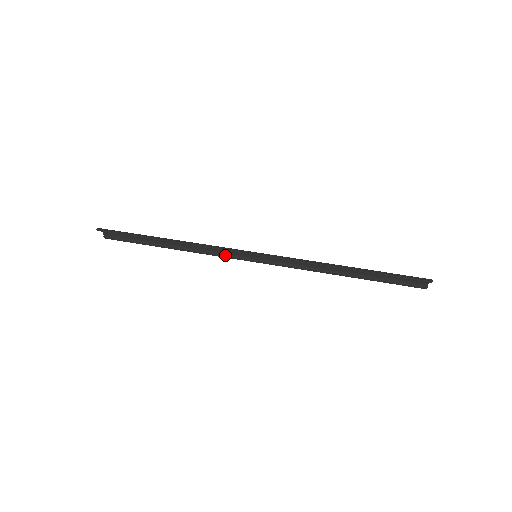
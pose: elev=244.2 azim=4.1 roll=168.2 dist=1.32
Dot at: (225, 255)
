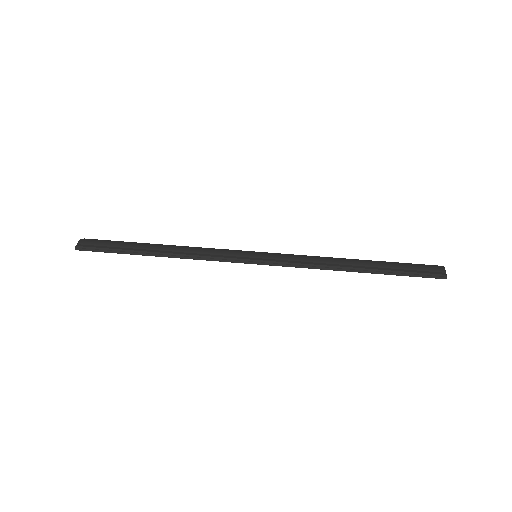
Dot at: occluded
